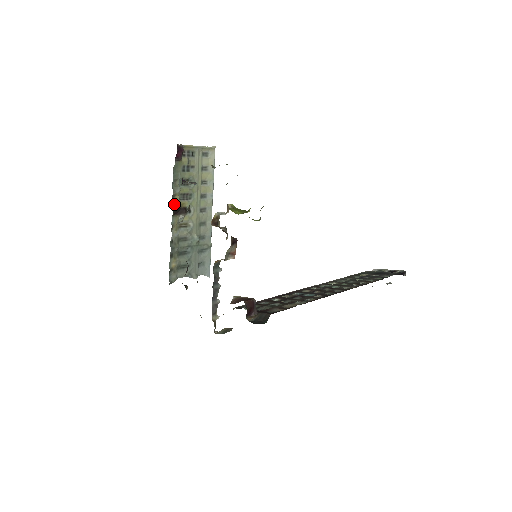
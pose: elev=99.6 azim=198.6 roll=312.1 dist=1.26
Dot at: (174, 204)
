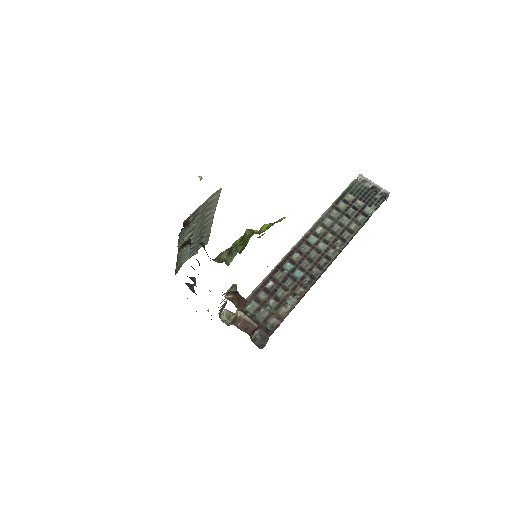
Dot at: (180, 247)
